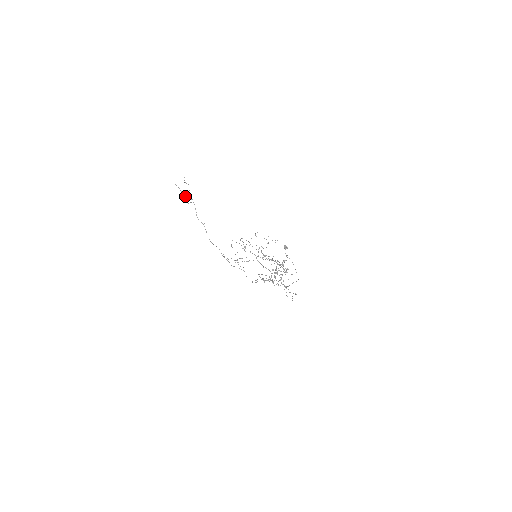
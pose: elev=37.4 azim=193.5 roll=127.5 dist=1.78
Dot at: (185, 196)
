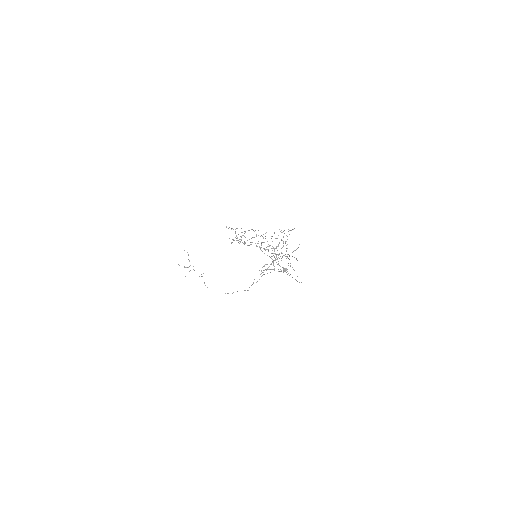
Dot at: occluded
